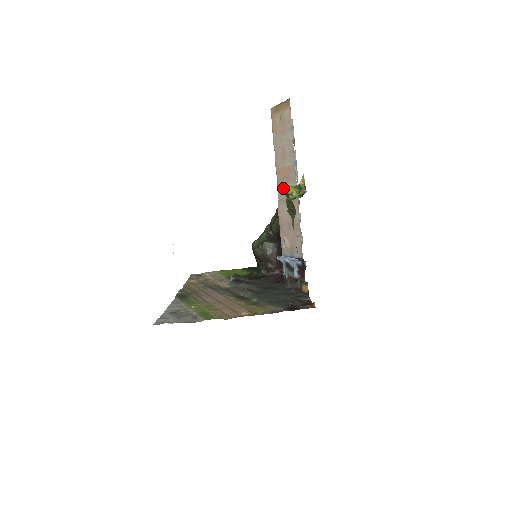
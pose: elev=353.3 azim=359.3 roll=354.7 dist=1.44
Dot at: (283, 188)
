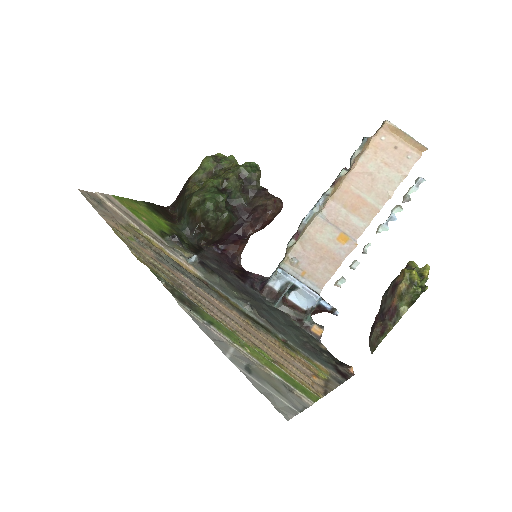
Dot at: (340, 211)
